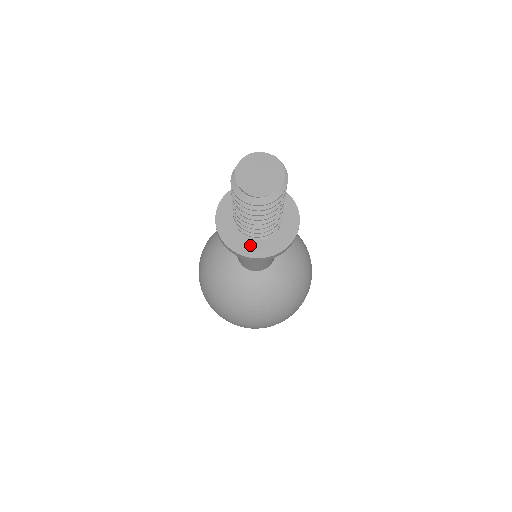
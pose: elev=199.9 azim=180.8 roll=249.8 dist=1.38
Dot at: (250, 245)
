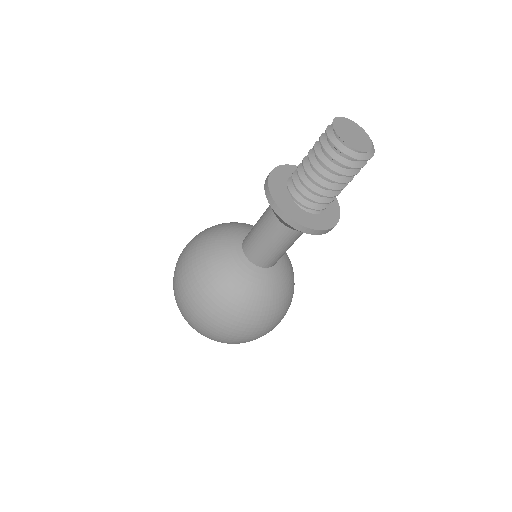
Dot at: (319, 220)
